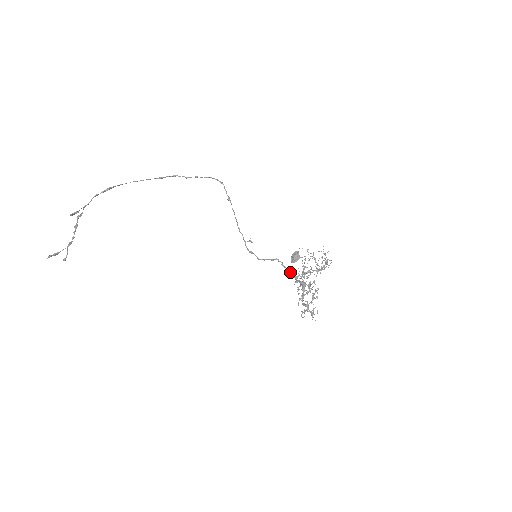
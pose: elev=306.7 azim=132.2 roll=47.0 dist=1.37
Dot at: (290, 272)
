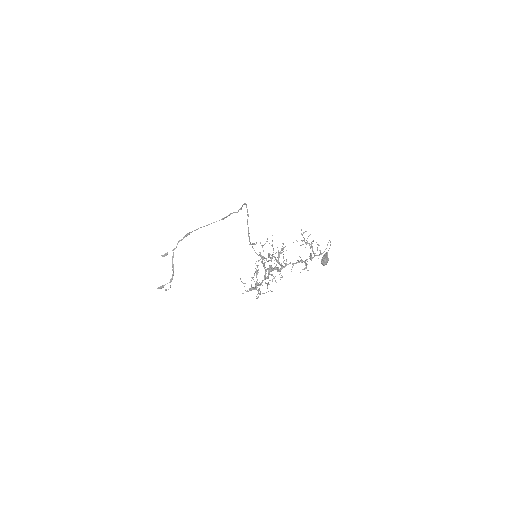
Dot at: (279, 264)
